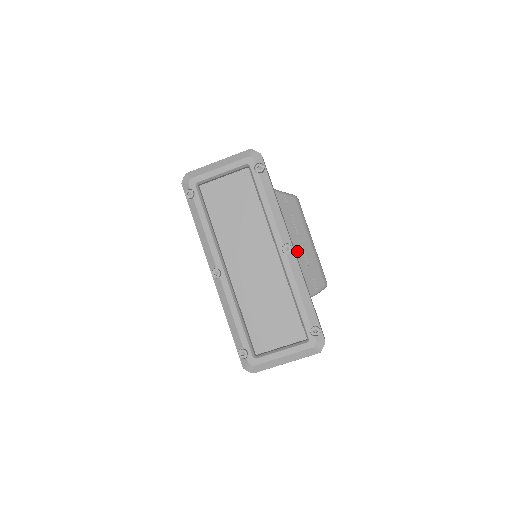
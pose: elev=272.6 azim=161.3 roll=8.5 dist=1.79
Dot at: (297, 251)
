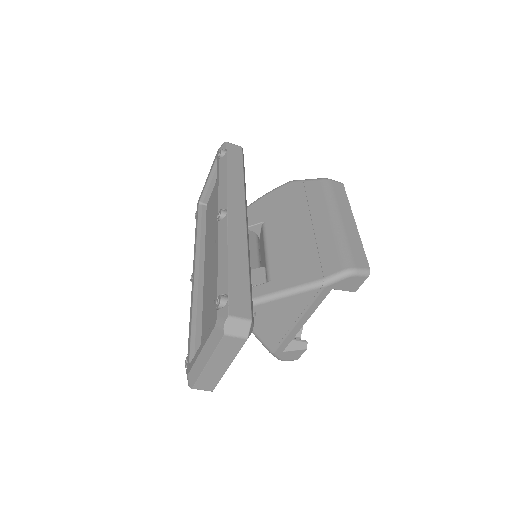
Dot at: (302, 234)
